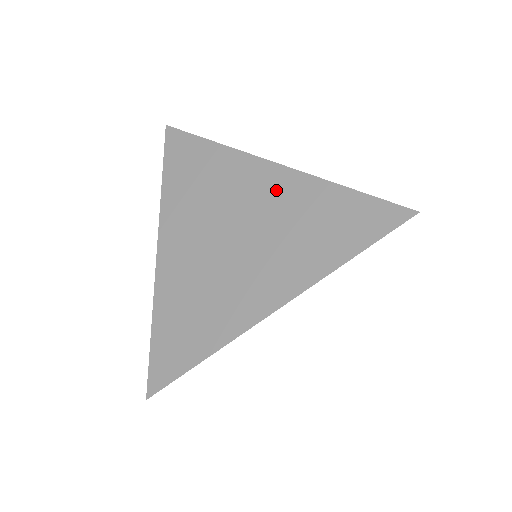
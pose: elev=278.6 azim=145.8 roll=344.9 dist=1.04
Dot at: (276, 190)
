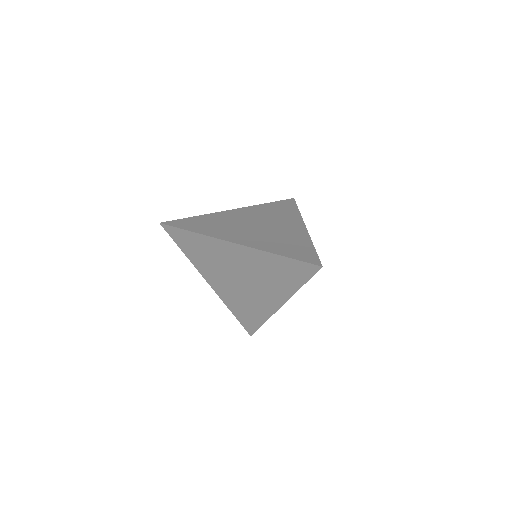
Dot at: (293, 230)
